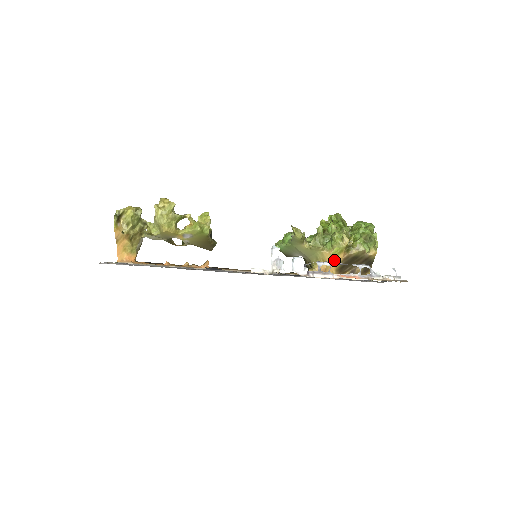
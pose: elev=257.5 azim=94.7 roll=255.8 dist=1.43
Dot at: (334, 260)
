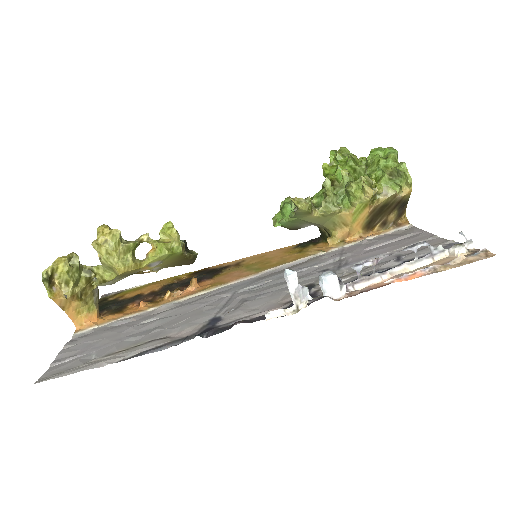
Dot at: (358, 218)
